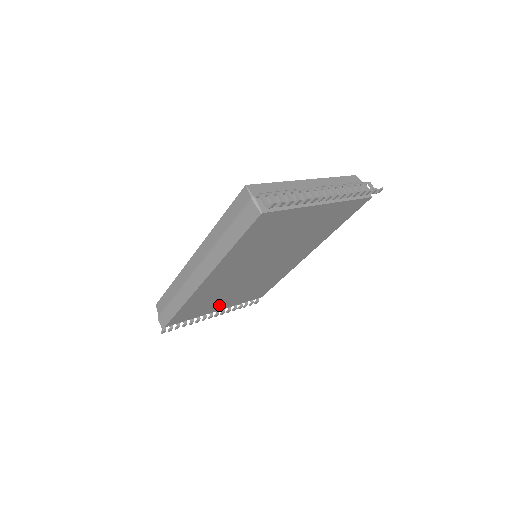
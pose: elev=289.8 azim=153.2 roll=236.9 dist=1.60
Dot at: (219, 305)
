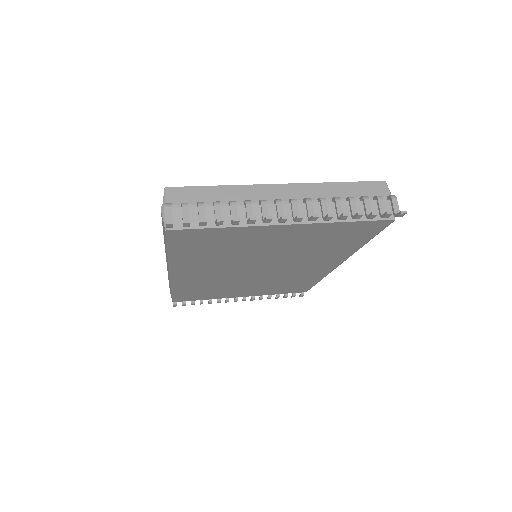
Dot at: (236, 293)
